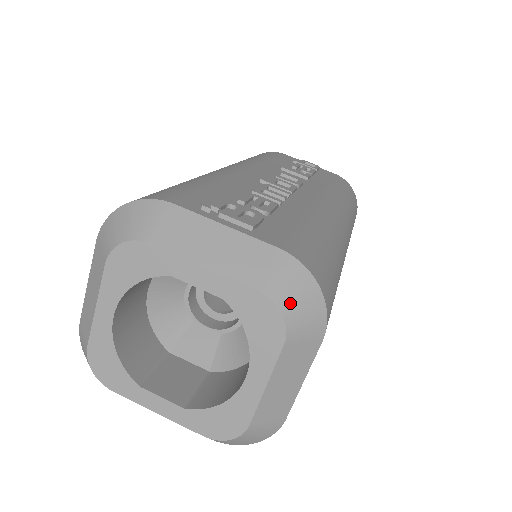
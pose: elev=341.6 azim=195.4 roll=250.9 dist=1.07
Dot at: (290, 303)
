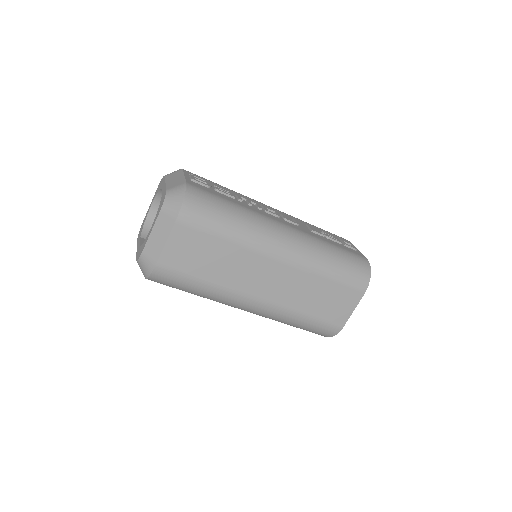
Dot at: (170, 196)
